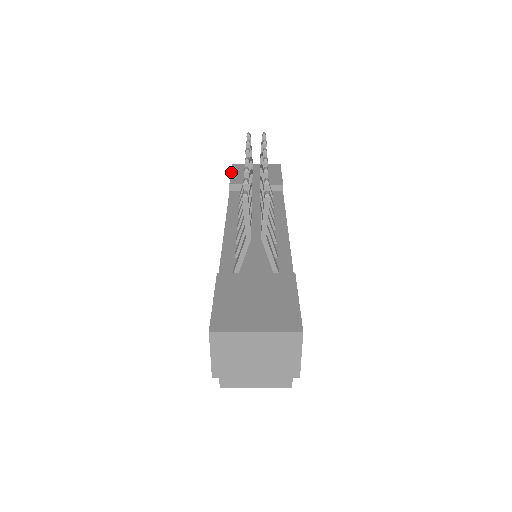
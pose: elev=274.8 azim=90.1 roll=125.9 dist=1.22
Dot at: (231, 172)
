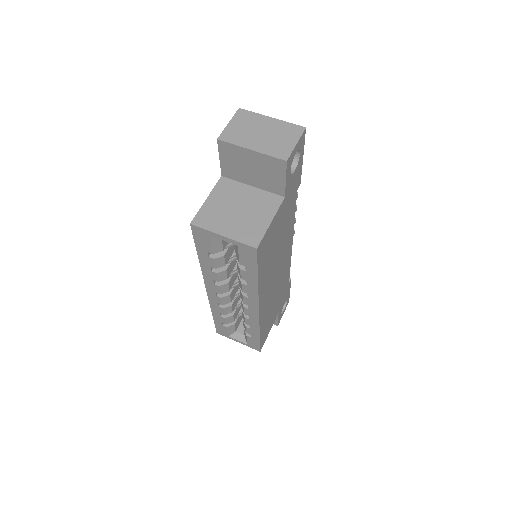
Dot at: occluded
